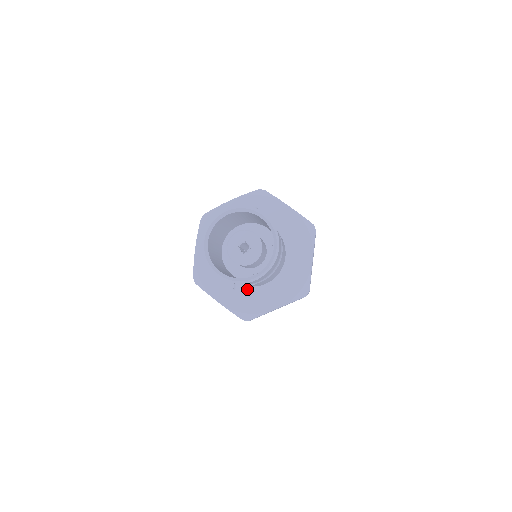
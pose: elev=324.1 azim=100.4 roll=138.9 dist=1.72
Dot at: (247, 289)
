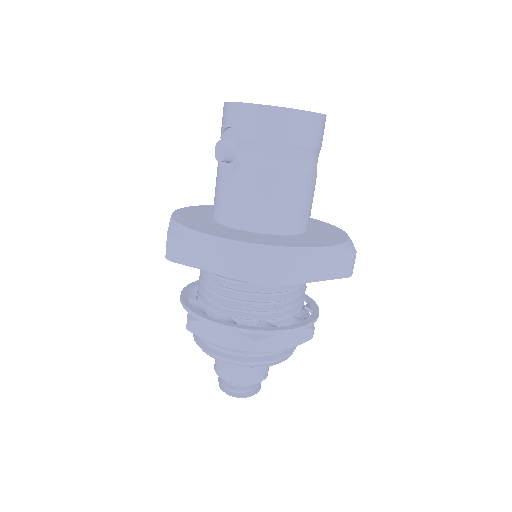
Dot at: (228, 150)
